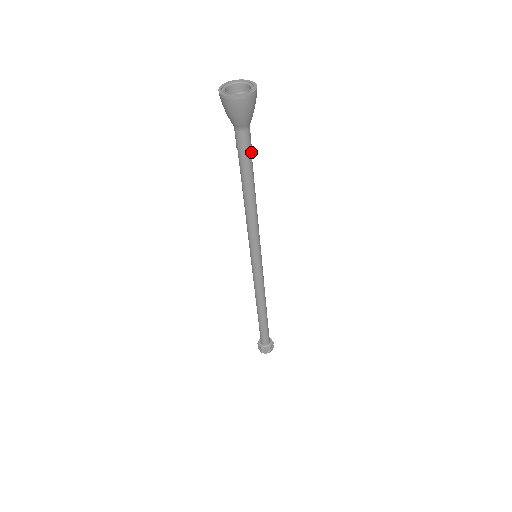
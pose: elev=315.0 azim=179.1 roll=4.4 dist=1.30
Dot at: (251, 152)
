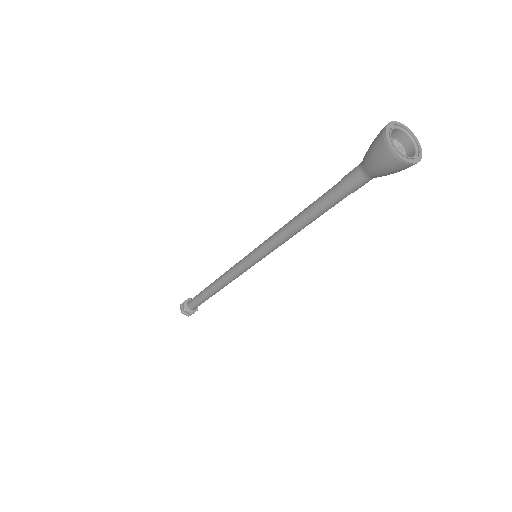
Dot at: (349, 193)
